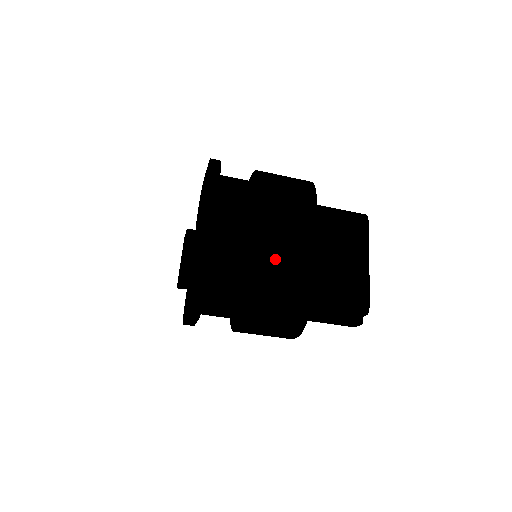
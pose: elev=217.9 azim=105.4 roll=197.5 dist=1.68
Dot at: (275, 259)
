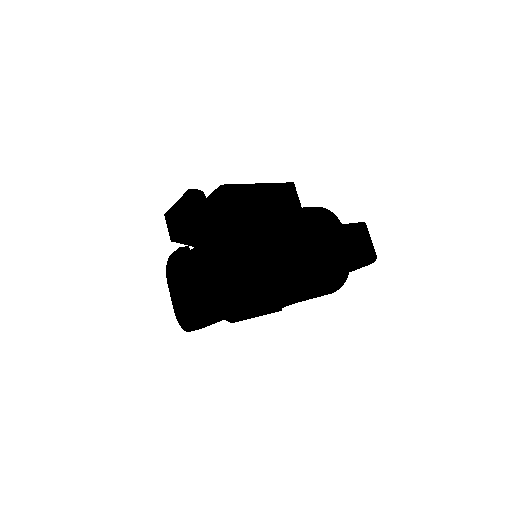
Dot at: (263, 314)
